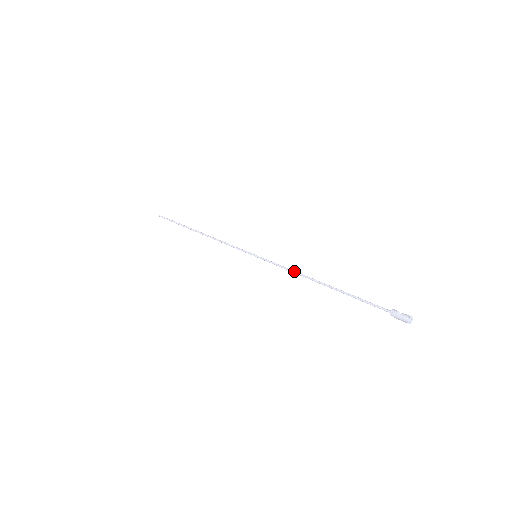
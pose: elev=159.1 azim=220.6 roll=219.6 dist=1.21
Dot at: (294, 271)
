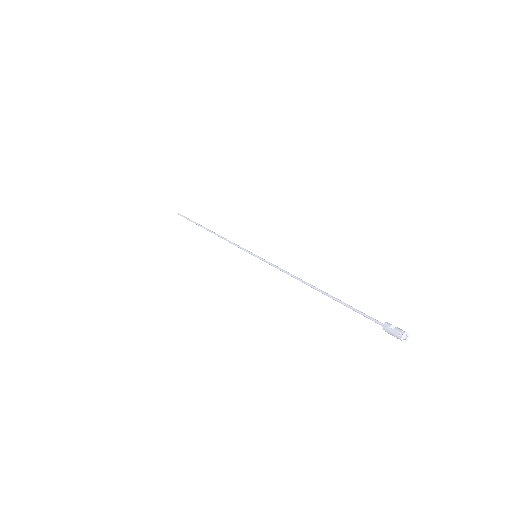
Dot at: (289, 273)
